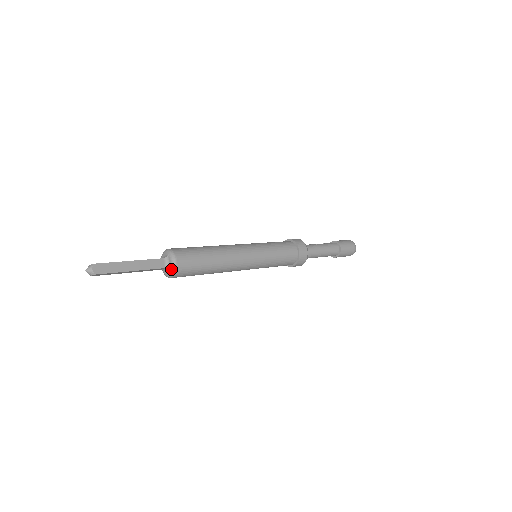
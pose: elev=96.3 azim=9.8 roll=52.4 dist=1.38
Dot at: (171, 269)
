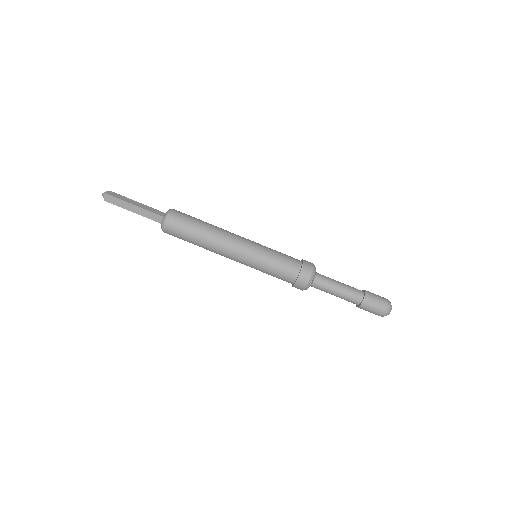
Dot at: (165, 215)
